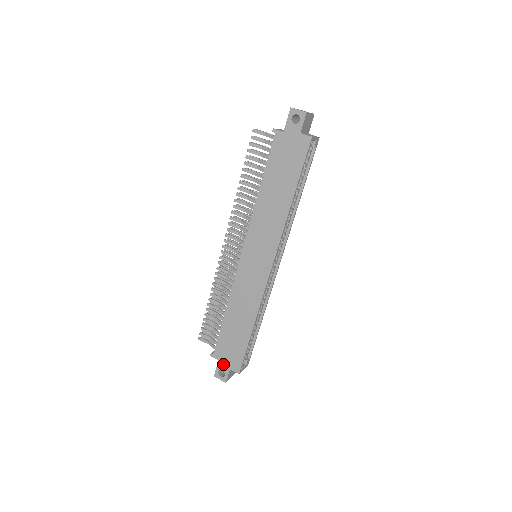
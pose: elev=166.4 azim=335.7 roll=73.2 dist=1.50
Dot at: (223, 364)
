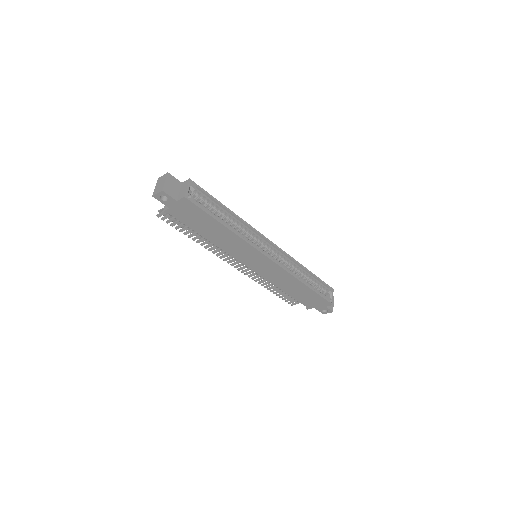
Dot at: (319, 308)
